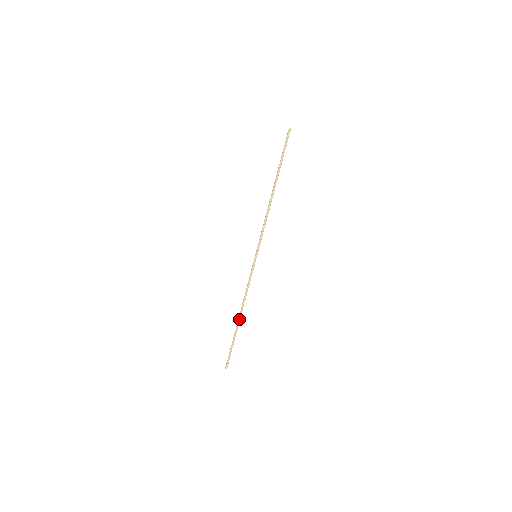
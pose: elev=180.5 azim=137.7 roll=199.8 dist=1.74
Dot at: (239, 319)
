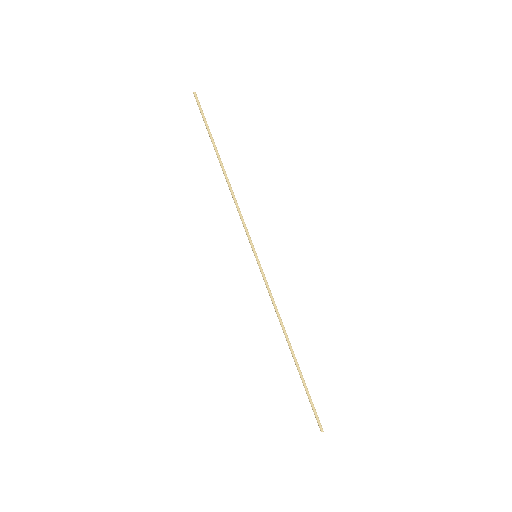
Dot at: (291, 350)
